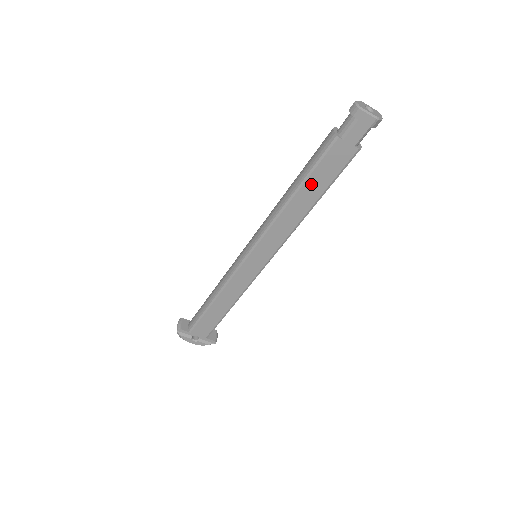
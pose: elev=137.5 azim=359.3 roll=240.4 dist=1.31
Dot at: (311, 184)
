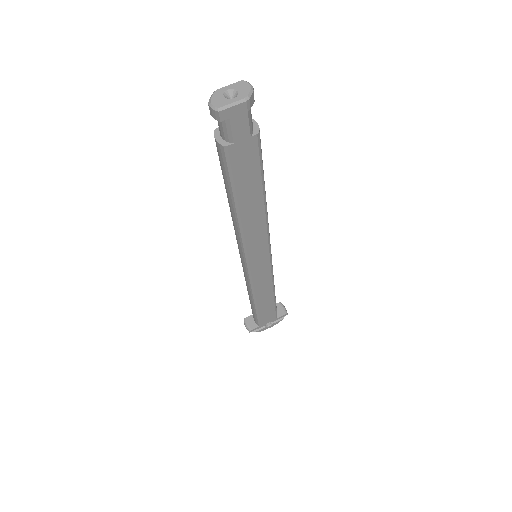
Dot at: (244, 192)
